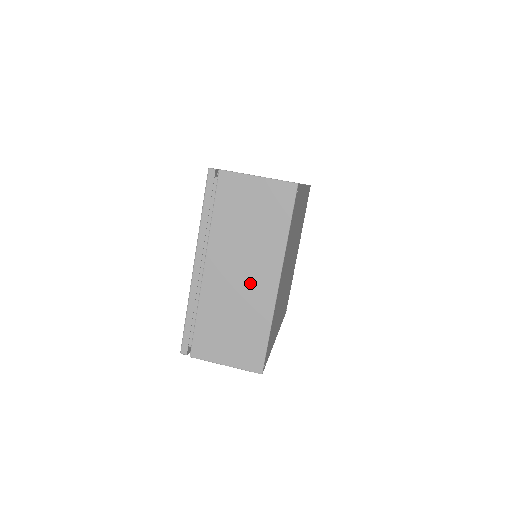
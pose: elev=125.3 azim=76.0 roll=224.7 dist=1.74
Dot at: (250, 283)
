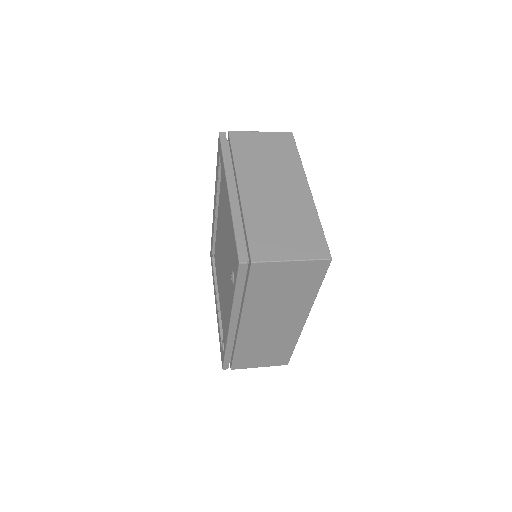
Dot at: (285, 192)
